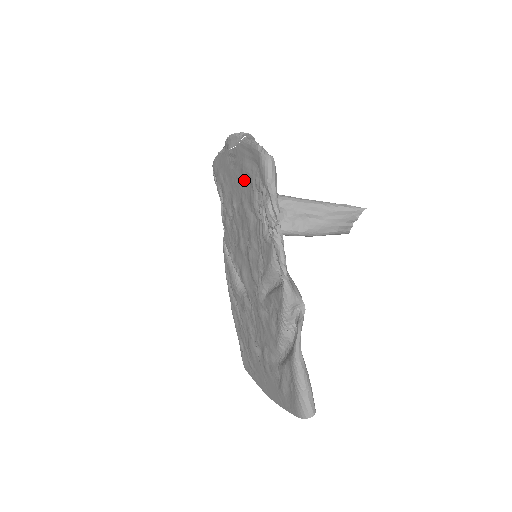
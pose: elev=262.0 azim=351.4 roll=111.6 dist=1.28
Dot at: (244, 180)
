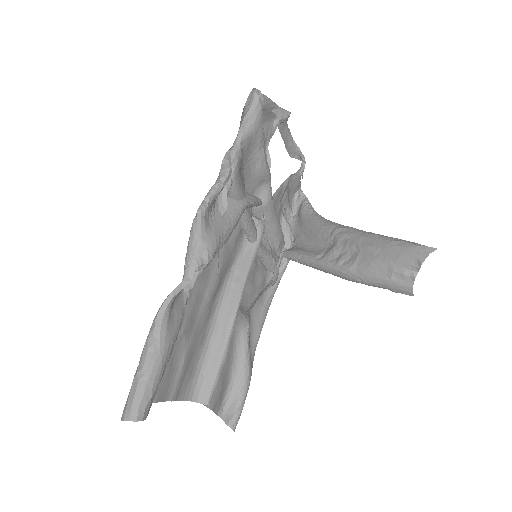
Dot at: occluded
